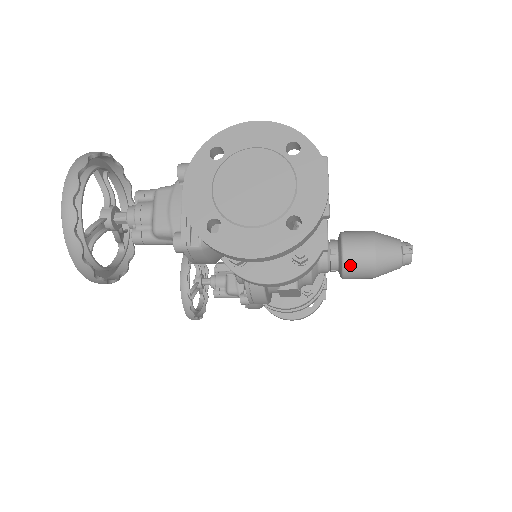
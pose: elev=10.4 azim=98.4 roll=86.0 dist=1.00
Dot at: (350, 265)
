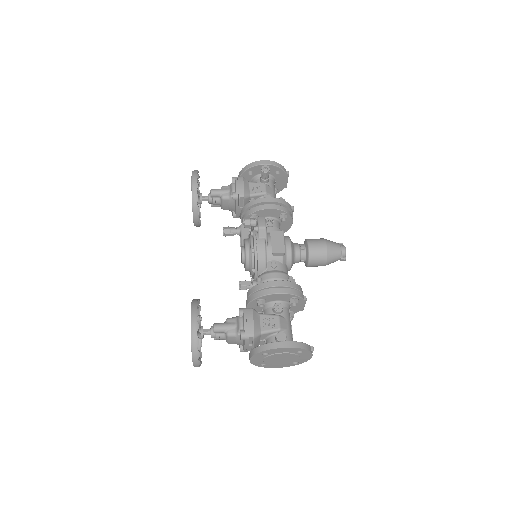
Dot at: occluded
